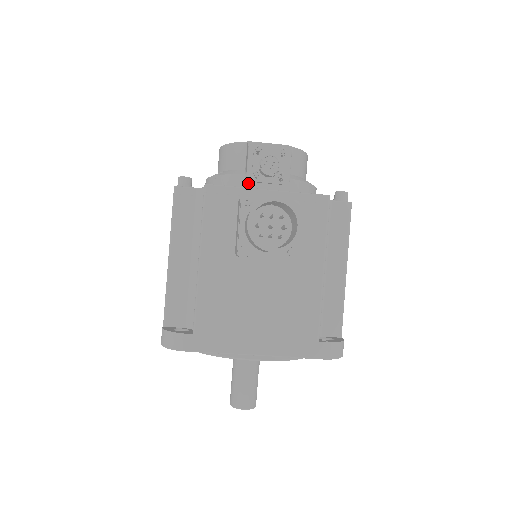
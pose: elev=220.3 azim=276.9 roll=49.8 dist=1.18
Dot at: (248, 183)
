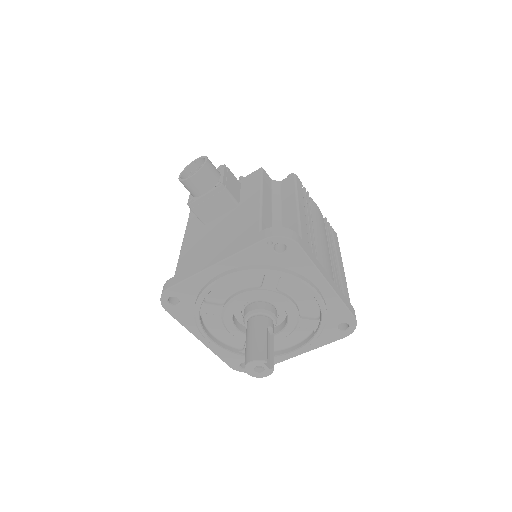
Dot at: occluded
